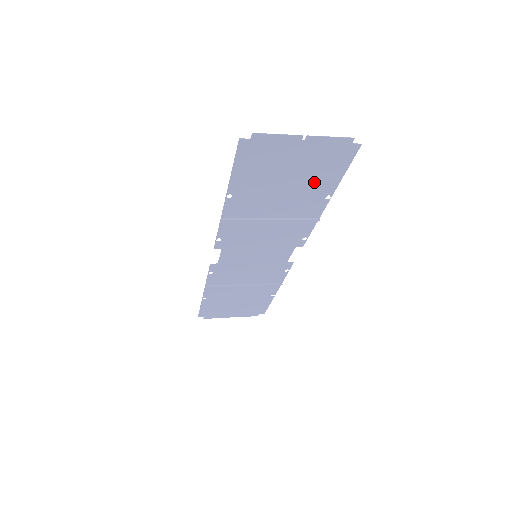
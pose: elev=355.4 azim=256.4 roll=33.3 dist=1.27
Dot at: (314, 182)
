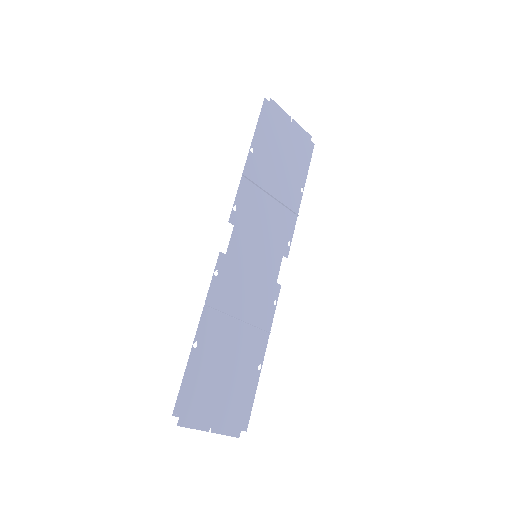
Dot at: (295, 167)
